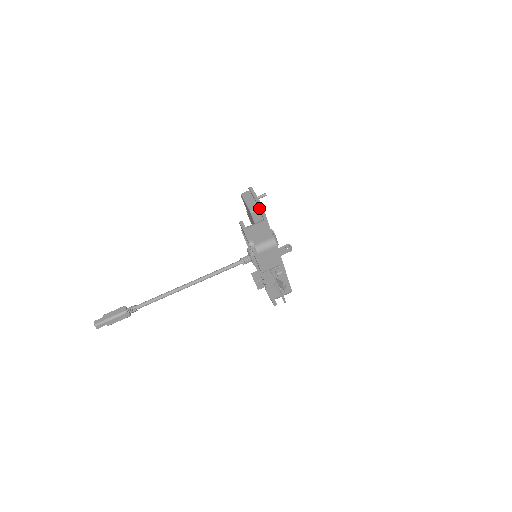
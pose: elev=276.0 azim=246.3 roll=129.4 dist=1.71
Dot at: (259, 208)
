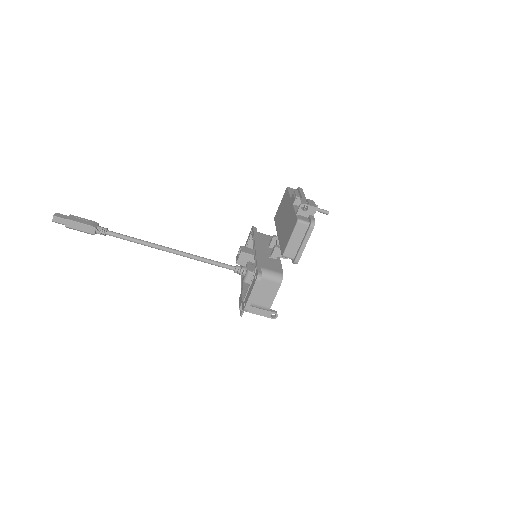
Dot at: (293, 260)
